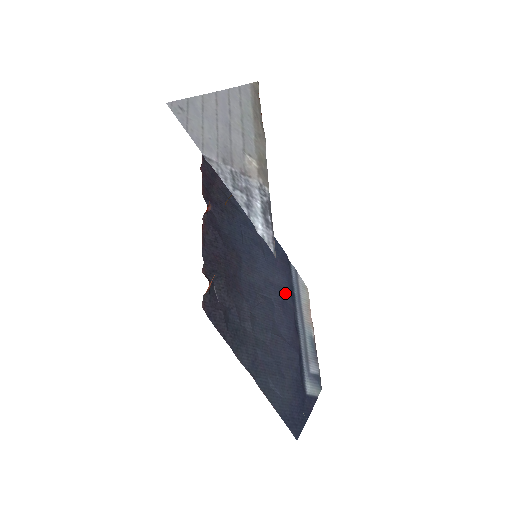
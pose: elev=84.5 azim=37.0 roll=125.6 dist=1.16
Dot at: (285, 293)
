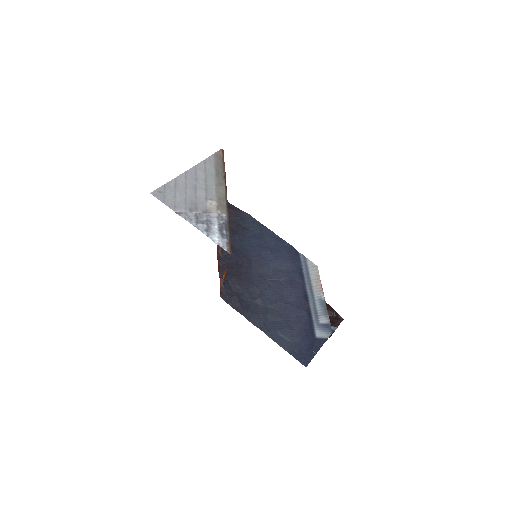
Dot at: (293, 274)
